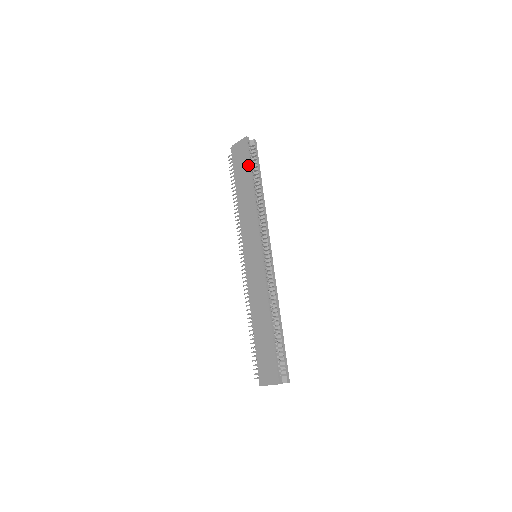
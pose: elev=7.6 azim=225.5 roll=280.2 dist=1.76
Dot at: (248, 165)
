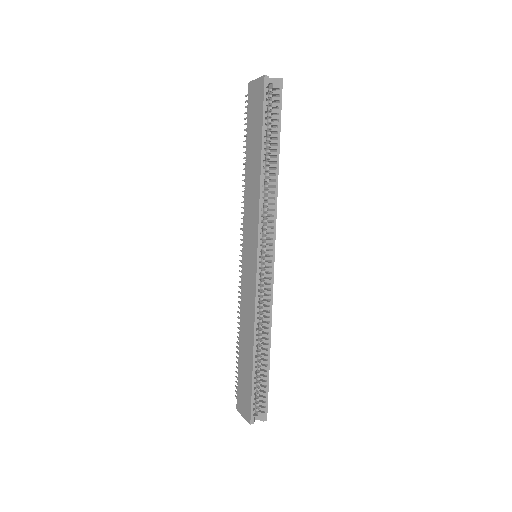
Dot at: (260, 124)
